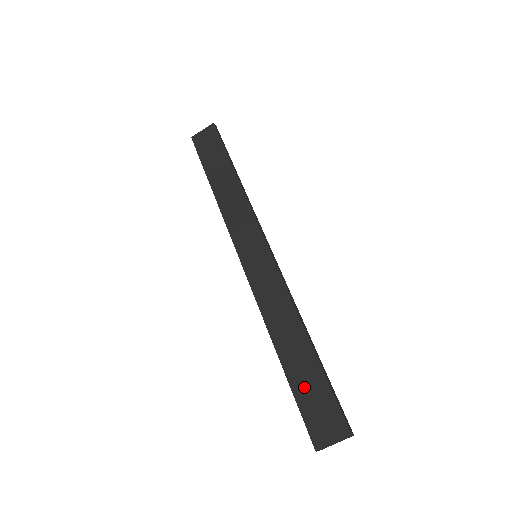
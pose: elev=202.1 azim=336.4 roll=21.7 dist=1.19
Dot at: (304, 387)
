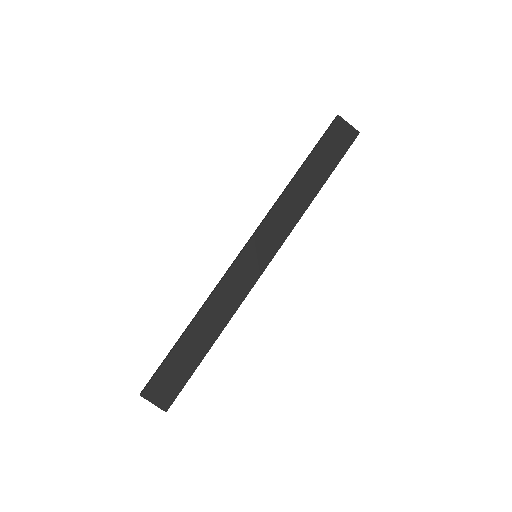
Dot at: (178, 361)
